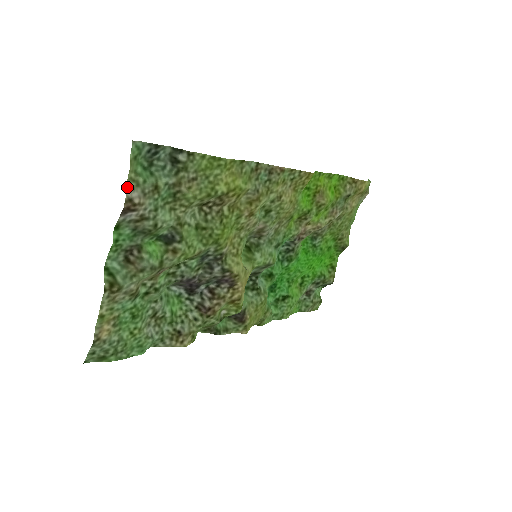
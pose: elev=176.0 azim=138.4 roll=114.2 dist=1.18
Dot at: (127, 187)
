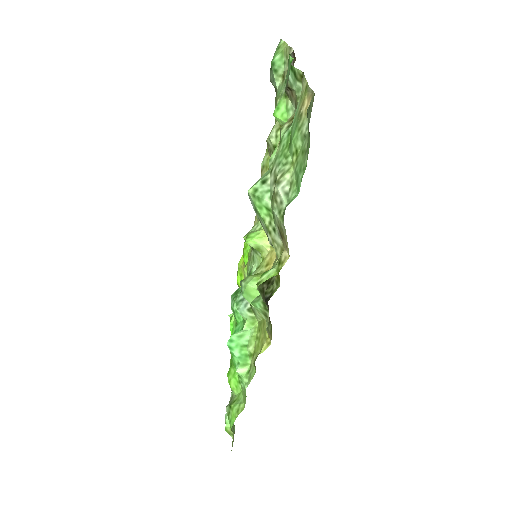
Dot at: (289, 47)
